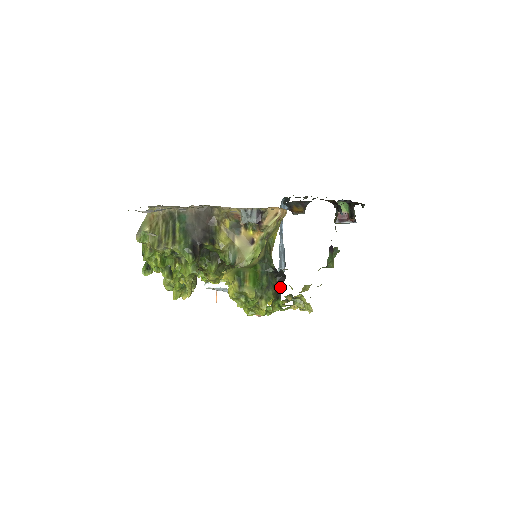
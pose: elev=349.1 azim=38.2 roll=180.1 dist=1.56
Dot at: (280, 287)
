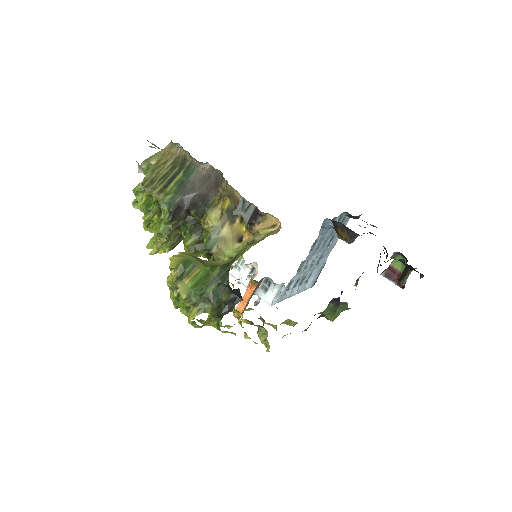
Dot at: (229, 306)
